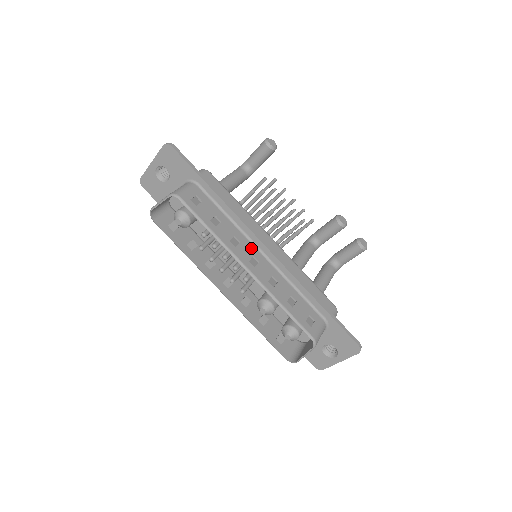
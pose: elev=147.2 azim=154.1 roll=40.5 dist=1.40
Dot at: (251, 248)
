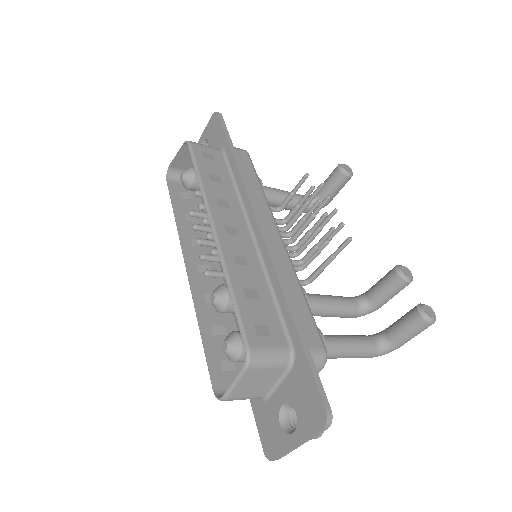
Dot at: (240, 221)
